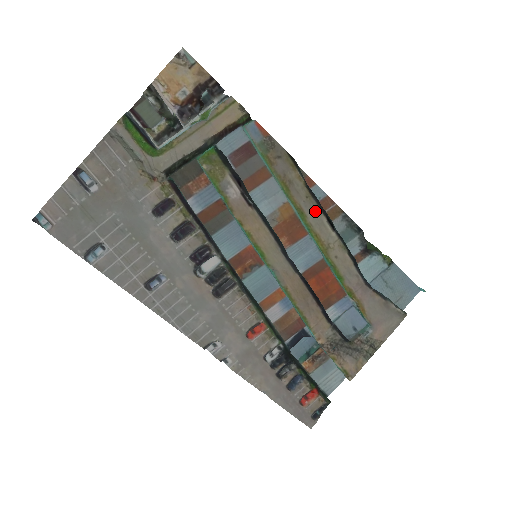
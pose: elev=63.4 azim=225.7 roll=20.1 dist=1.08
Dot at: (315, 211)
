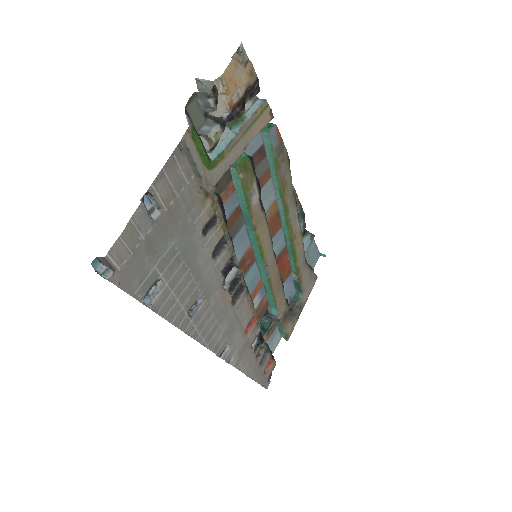
Dot at: (294, 207)
